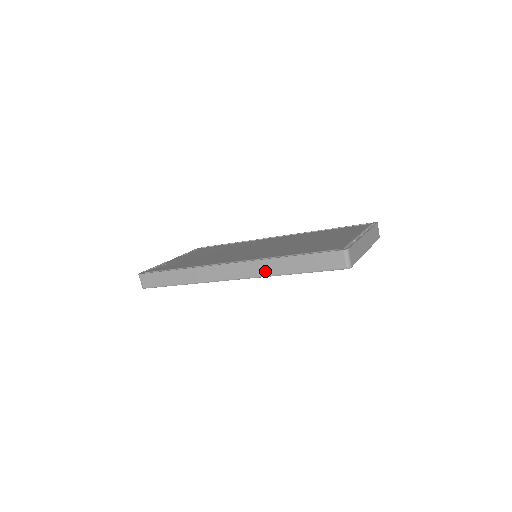
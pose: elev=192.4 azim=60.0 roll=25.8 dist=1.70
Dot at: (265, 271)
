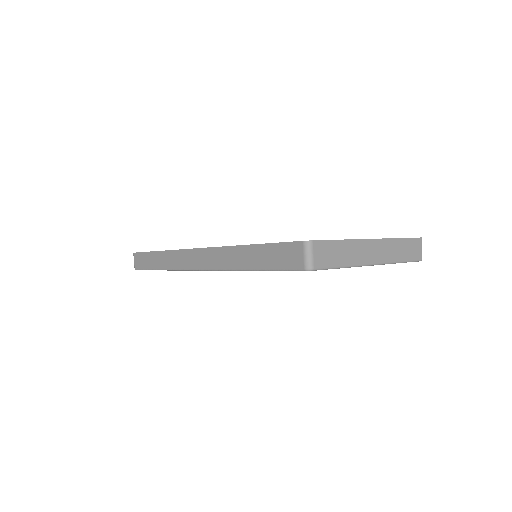
Dot at: (225, 262)
